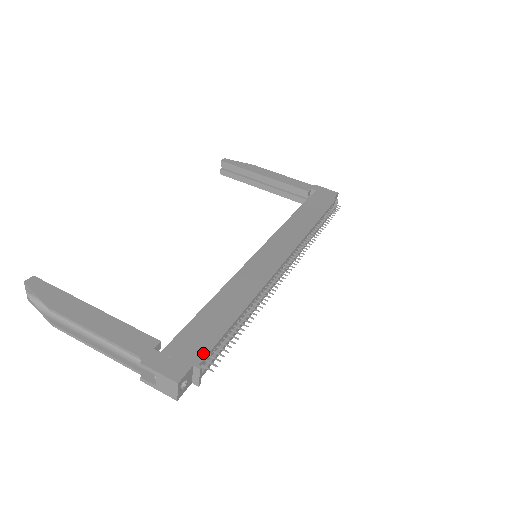
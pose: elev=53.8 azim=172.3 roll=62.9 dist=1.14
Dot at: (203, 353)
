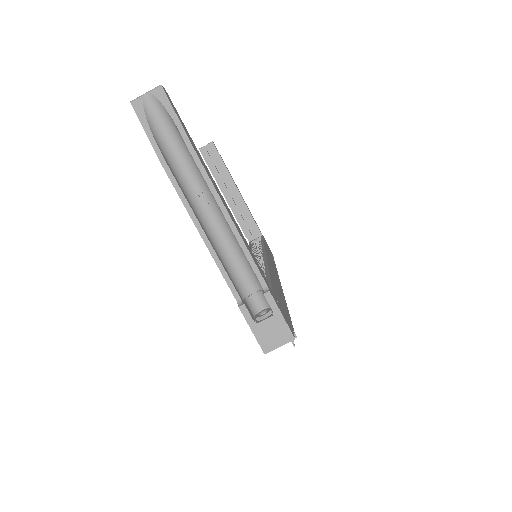
Dot at: (291, 322)
